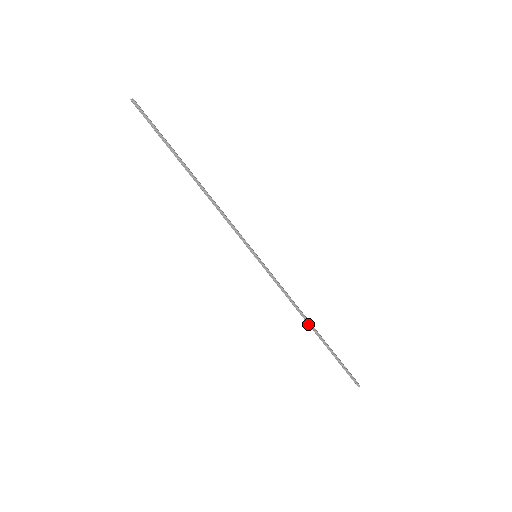
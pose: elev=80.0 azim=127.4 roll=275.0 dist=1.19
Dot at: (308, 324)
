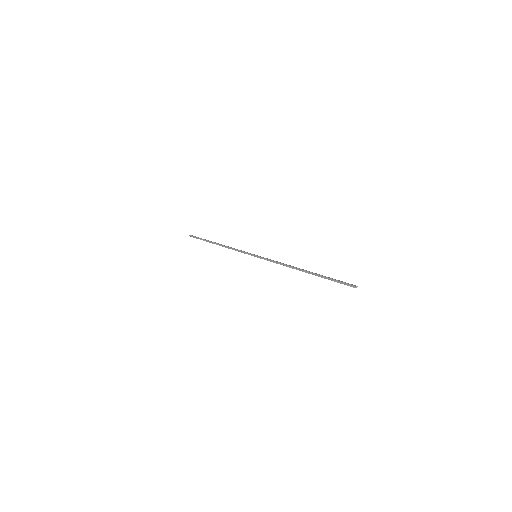
Dot at: (299, 270)
